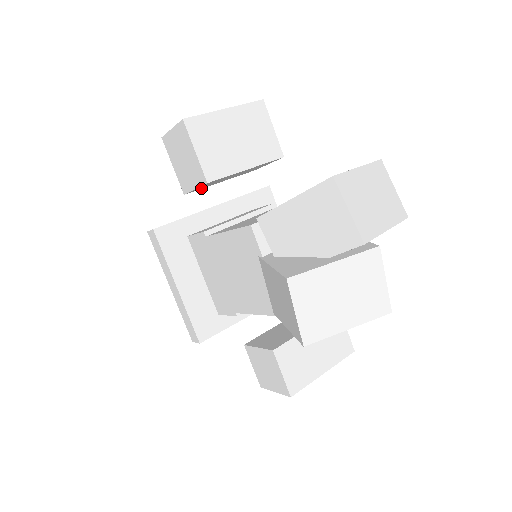
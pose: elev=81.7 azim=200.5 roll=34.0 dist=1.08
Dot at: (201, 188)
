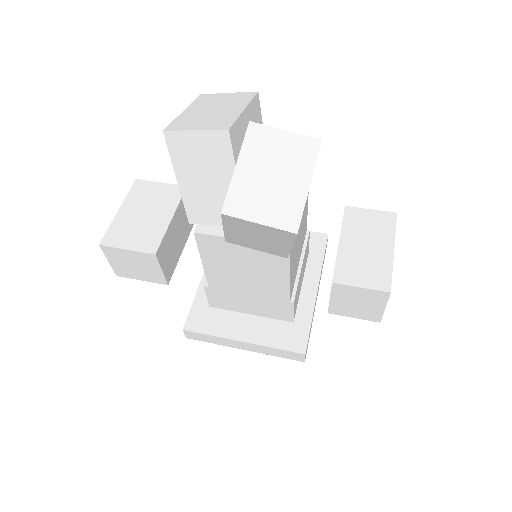
Dot at: (173, 269)
